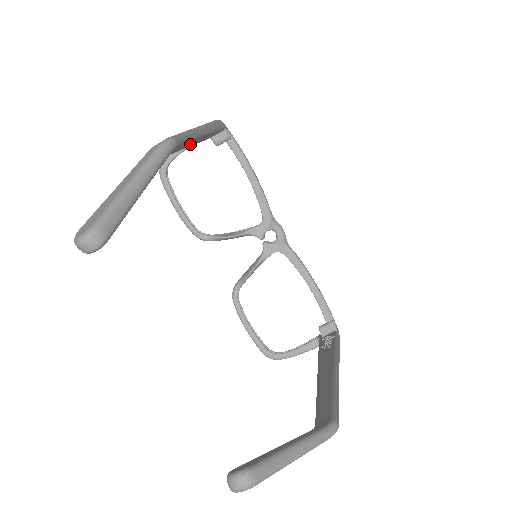
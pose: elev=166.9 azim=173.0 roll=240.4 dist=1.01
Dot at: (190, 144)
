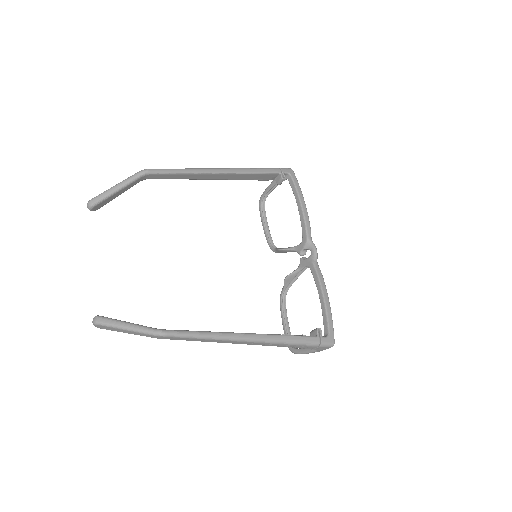
Dot at: (190, 176)
